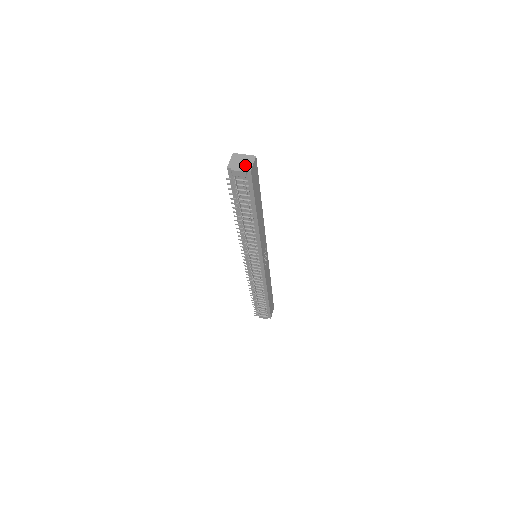
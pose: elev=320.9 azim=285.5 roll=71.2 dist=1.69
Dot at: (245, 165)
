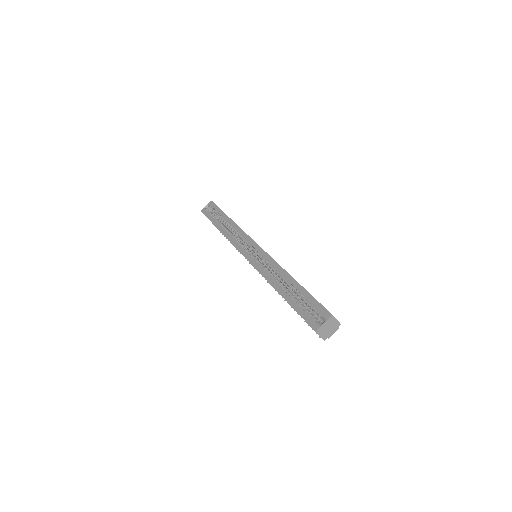
Dot at: (334, 327)
